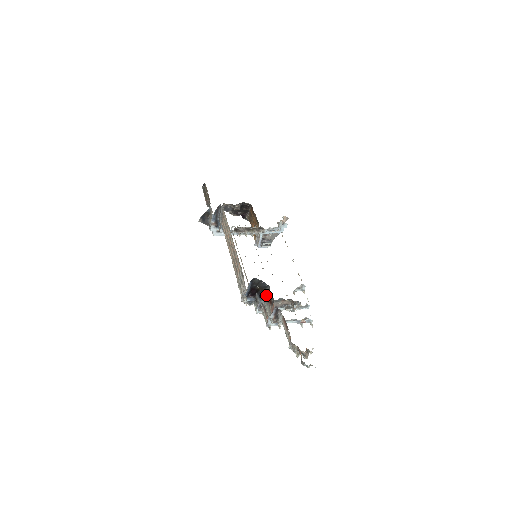
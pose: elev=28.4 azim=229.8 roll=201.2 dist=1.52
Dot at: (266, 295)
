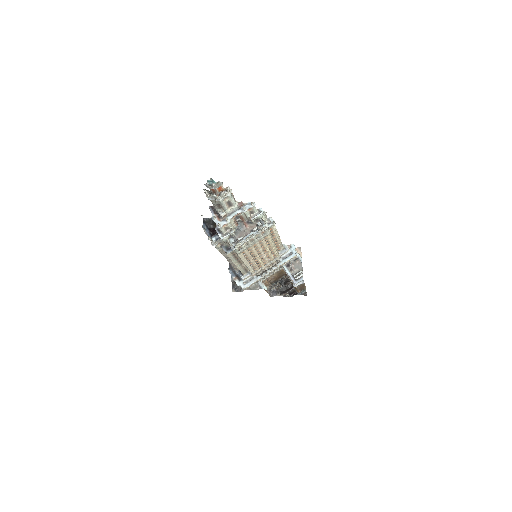
Dot at: occluded
